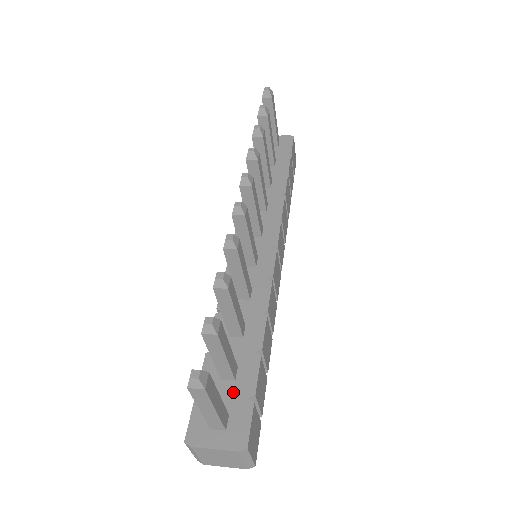
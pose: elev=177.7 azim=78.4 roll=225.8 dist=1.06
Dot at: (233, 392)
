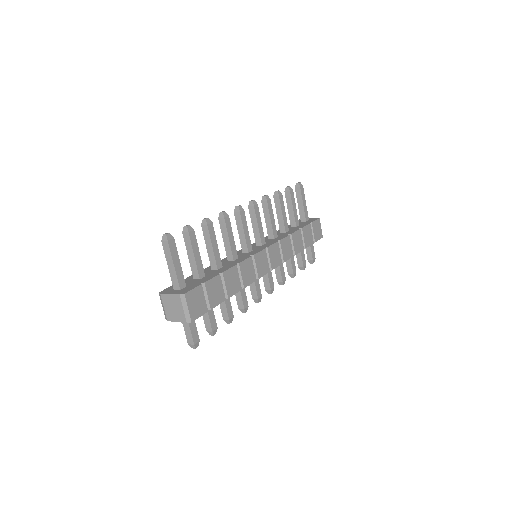
Dot at: (195, 282)
